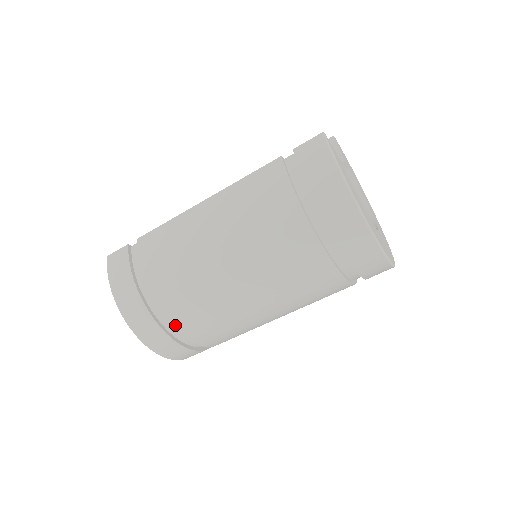
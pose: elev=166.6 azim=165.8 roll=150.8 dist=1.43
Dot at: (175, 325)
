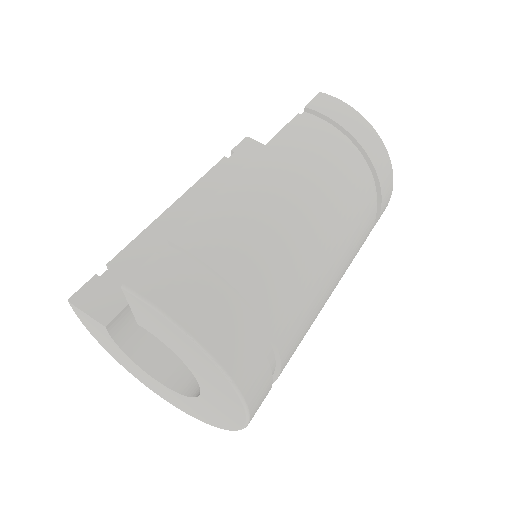
Dot at: (277, 339)
